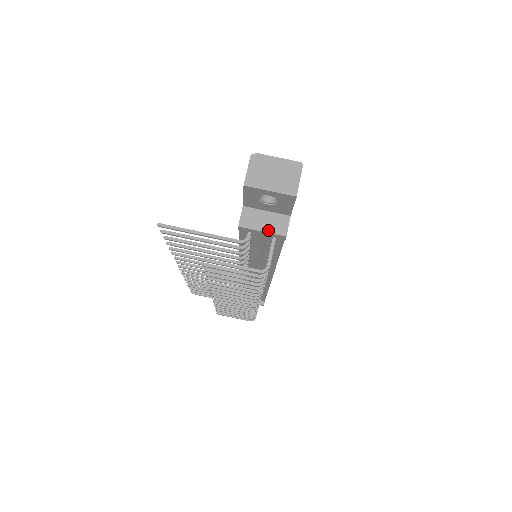
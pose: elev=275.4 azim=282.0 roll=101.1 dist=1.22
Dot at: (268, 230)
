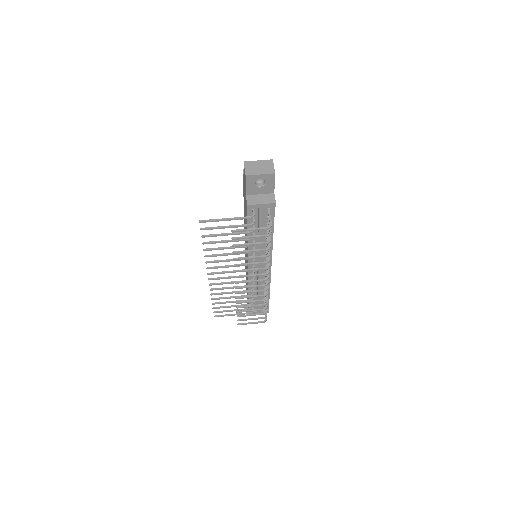
Dot at: (264, 203)
